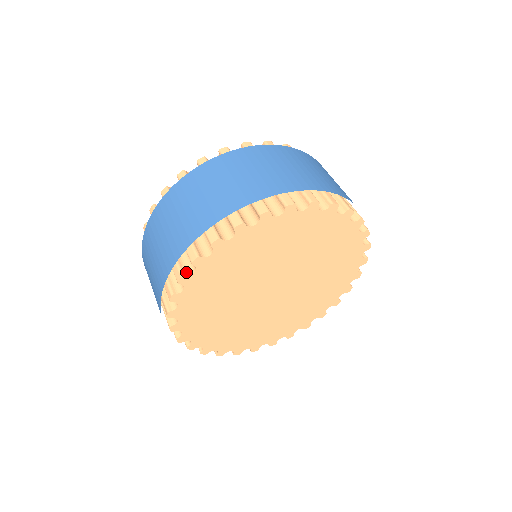
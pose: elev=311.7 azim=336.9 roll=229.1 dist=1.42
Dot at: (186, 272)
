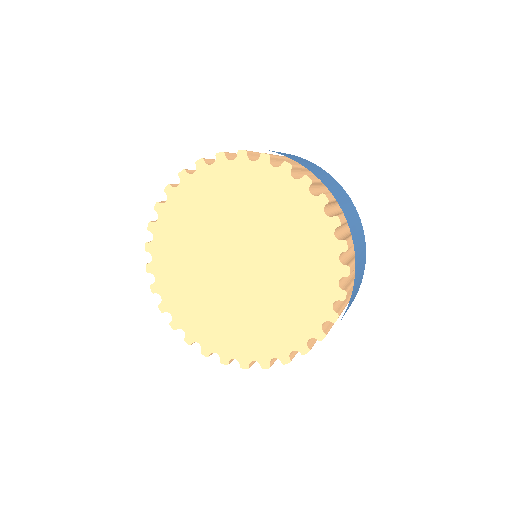
Dot at: (175, 186)
